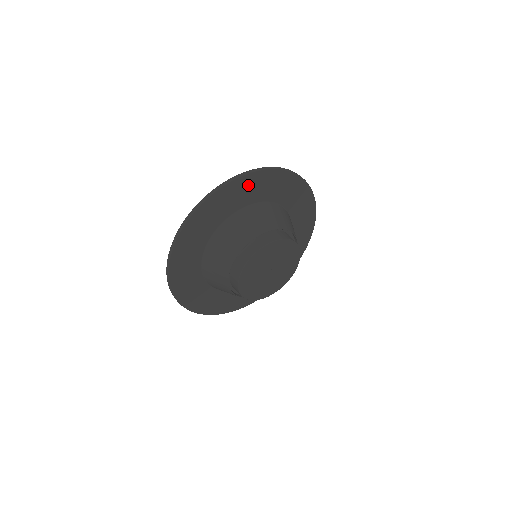
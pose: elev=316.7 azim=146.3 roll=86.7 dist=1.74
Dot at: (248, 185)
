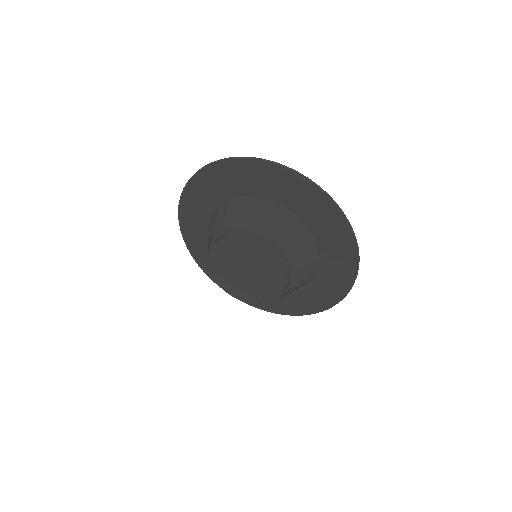
Dot at: (307, 196)
